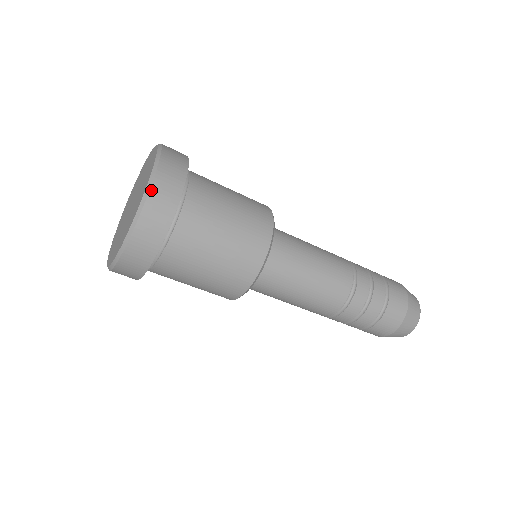
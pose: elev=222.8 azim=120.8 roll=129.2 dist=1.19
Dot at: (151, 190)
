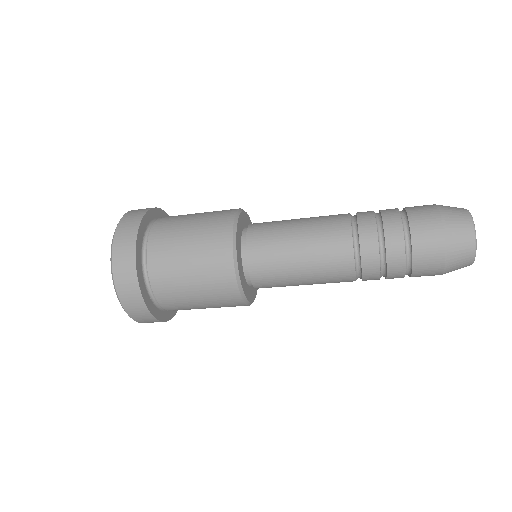
Dot at: (130, 316)
